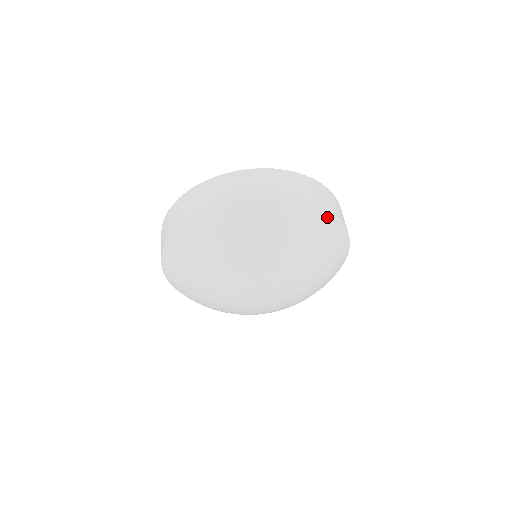
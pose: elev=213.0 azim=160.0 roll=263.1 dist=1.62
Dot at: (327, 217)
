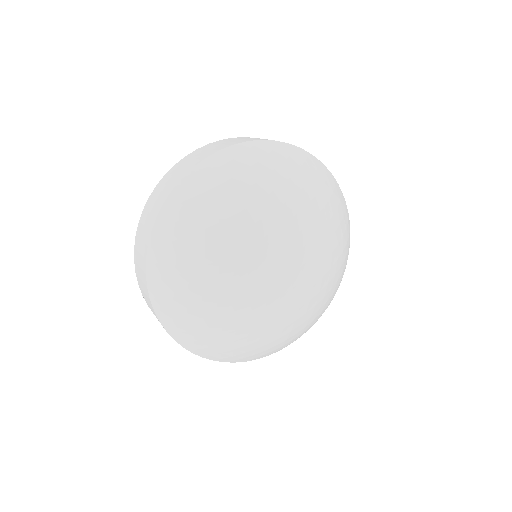
Dot at: (325, 170)
